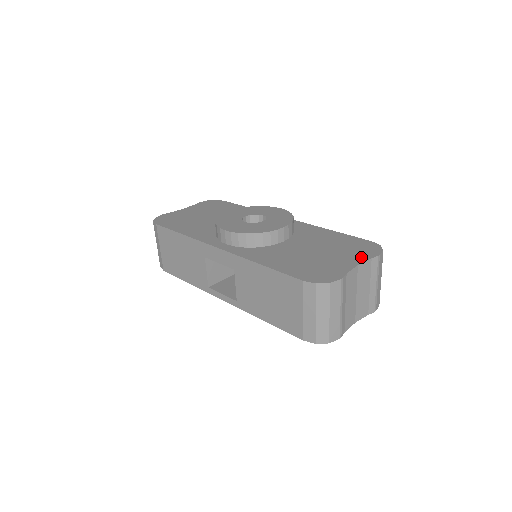
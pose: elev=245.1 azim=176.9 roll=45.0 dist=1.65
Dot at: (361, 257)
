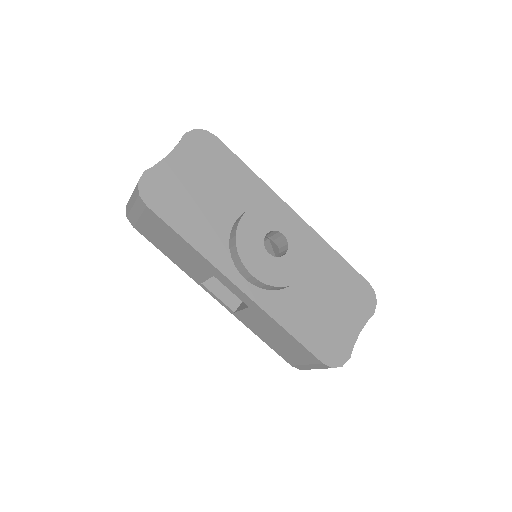
Dot at: (362, 317)
